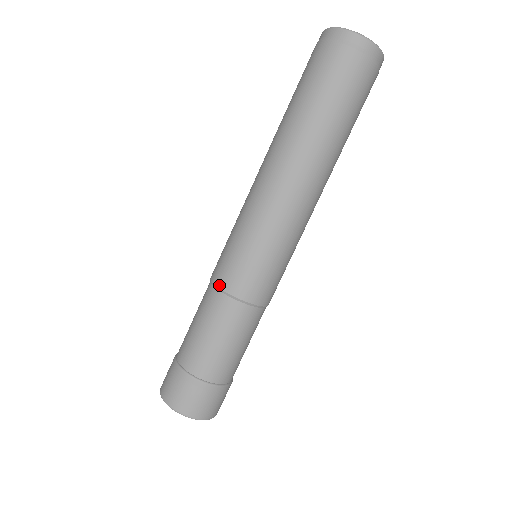
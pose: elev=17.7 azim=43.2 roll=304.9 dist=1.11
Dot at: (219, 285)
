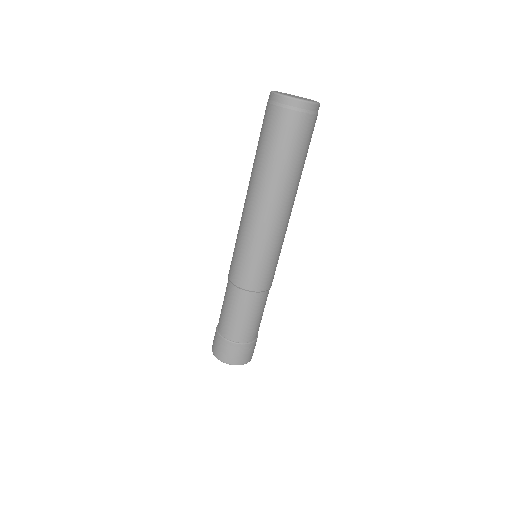
Dot at: (229, 277)
